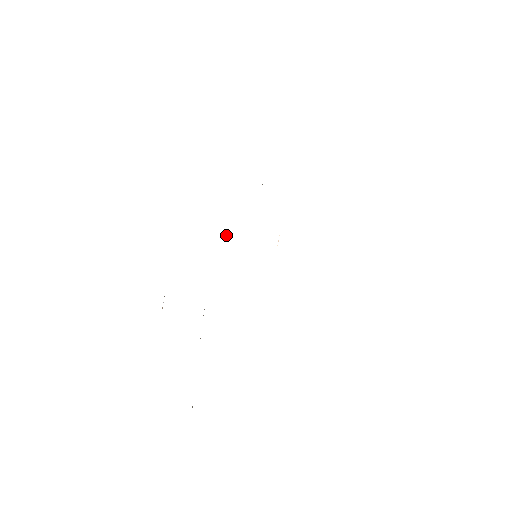
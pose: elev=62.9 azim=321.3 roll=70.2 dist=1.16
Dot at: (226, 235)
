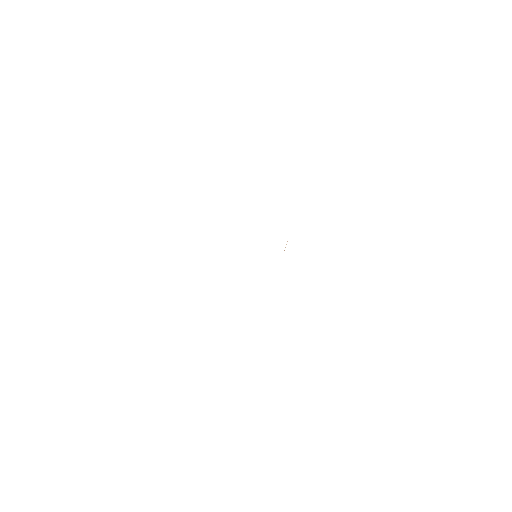
Dot at: occluded
